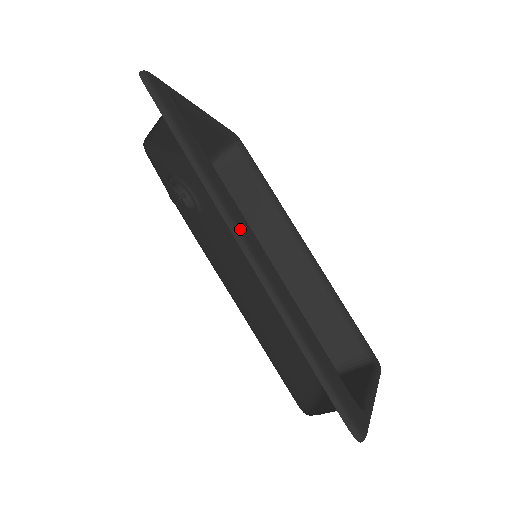
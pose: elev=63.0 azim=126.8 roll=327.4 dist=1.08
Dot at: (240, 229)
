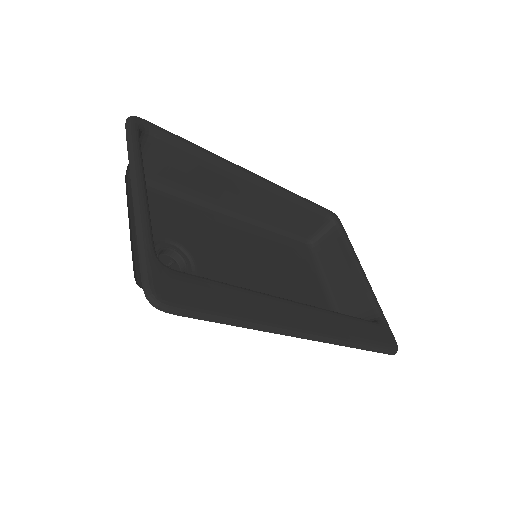
Dot at: (303, 329)
